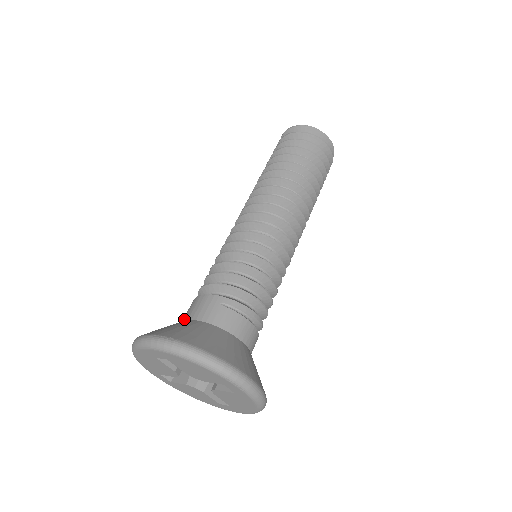
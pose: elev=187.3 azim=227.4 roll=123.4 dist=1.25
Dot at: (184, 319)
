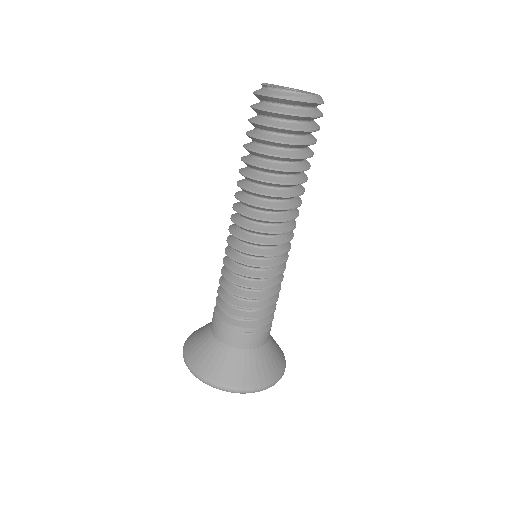
Dot at: (215, 336)
